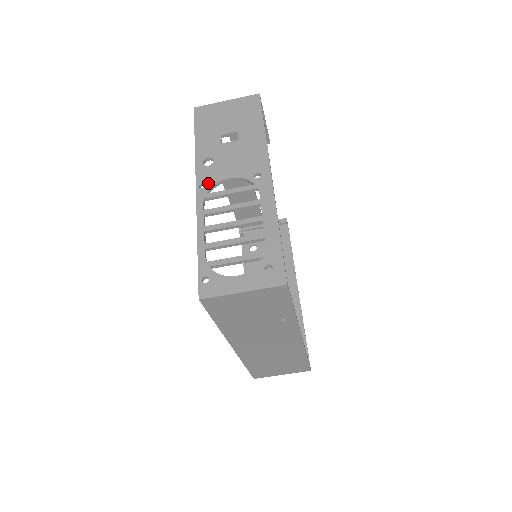
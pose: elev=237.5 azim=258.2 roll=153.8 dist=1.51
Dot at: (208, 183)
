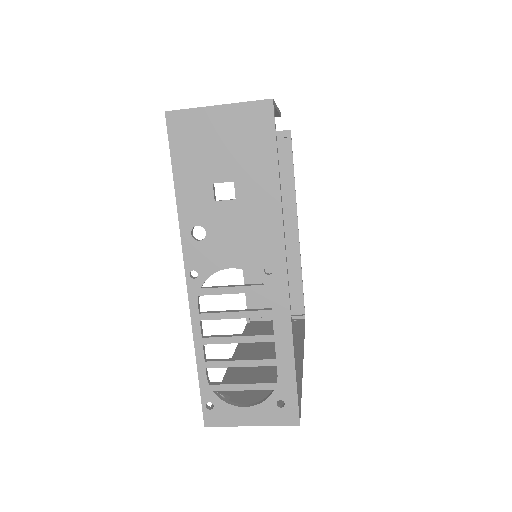
Dot at: (201, 272)
